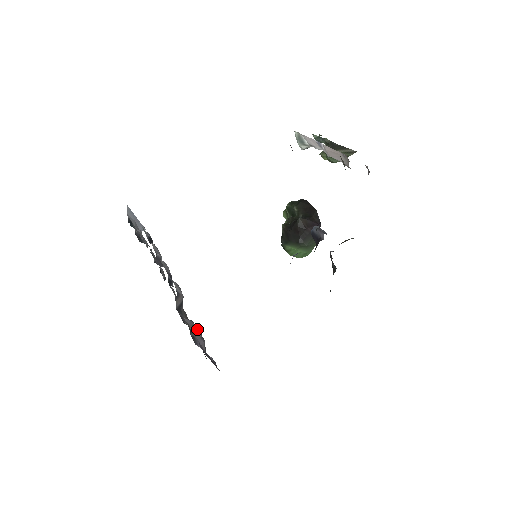
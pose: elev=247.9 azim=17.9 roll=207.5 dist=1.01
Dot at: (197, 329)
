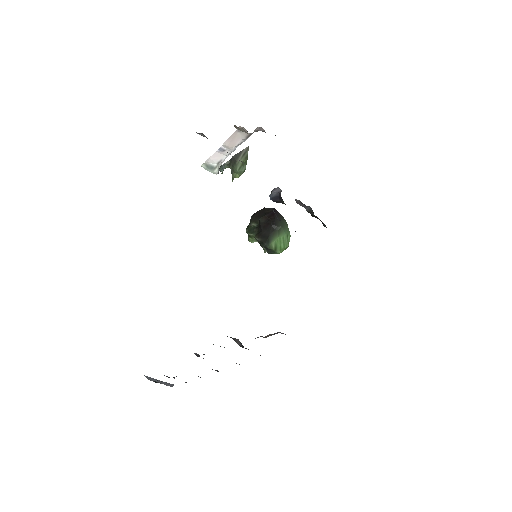
Dot at: occluded
